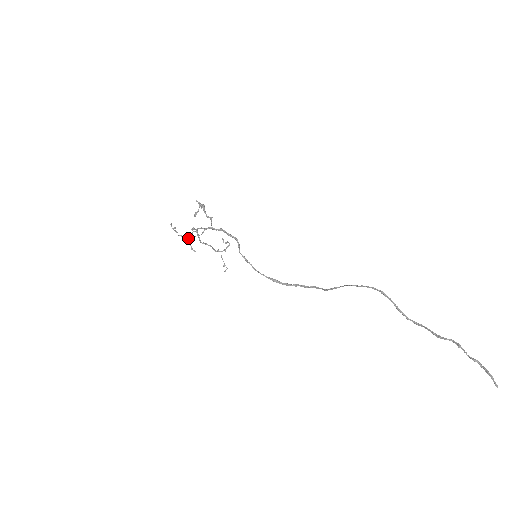
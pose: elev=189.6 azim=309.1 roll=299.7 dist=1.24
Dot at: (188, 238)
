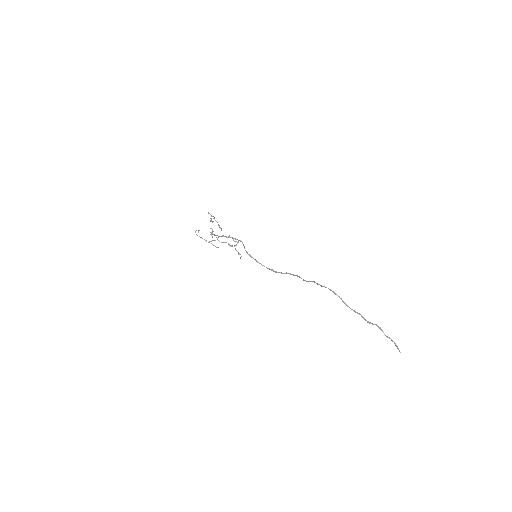
Dot at: (209, 241)
